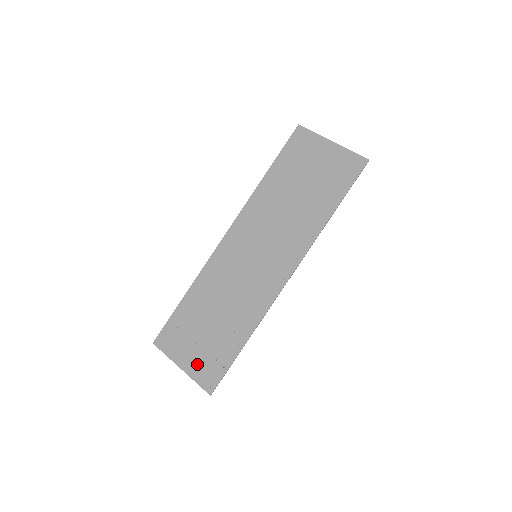
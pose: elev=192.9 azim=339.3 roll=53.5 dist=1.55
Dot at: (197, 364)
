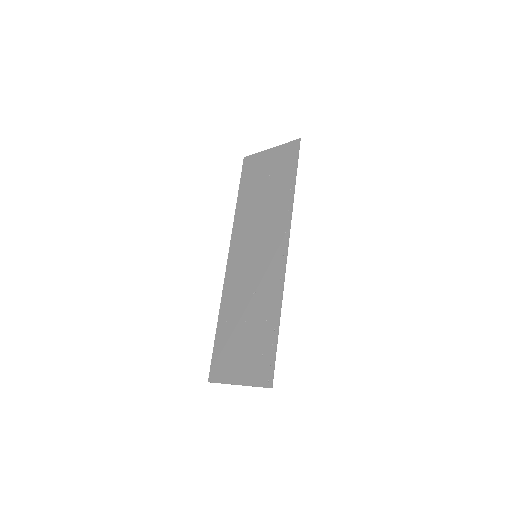
Dot at: (249, 370)
